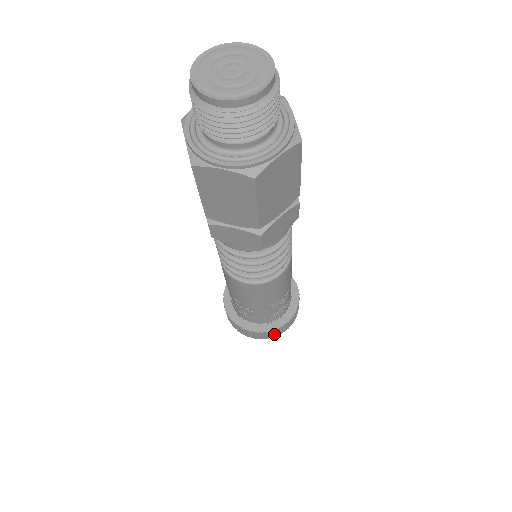
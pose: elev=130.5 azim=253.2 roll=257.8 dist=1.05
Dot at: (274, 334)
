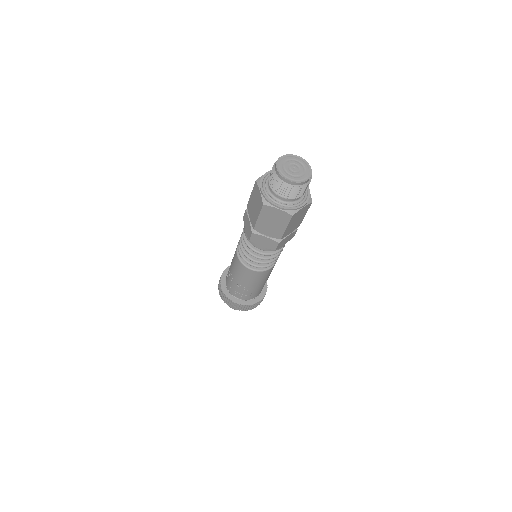
Dot at: (227, 301)
